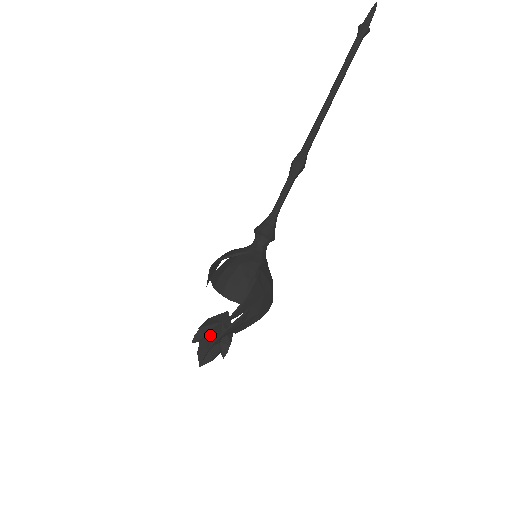
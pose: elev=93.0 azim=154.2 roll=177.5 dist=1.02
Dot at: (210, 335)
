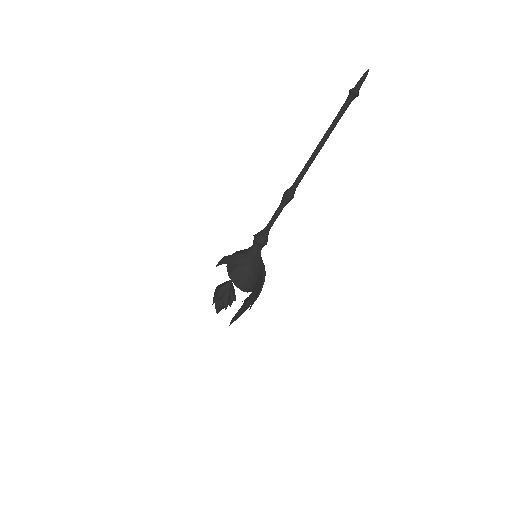
Dot at: (225, 300)
